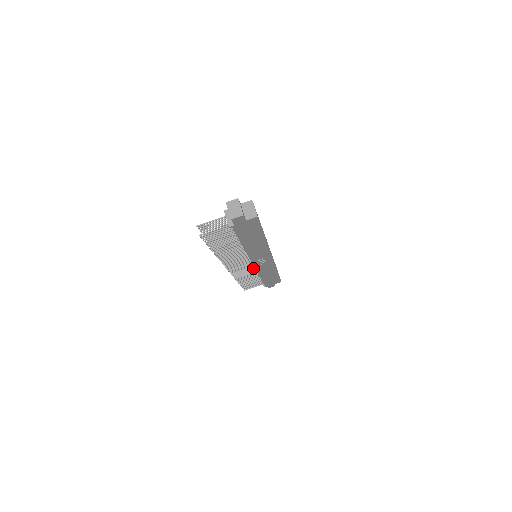
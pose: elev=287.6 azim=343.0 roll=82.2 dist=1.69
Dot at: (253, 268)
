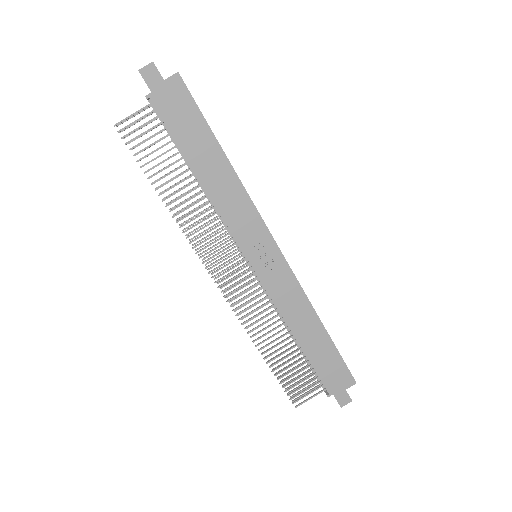
Dot at: (266, 296)
